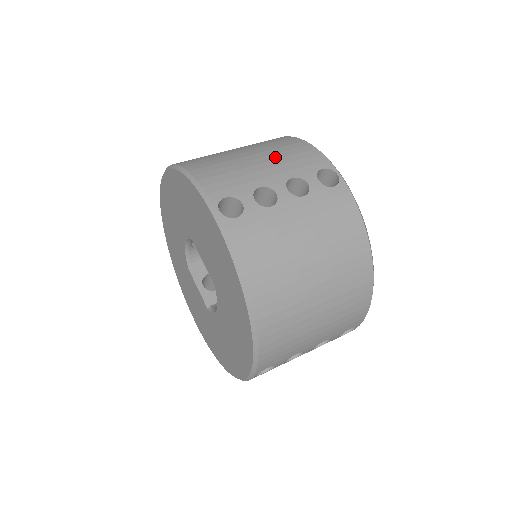
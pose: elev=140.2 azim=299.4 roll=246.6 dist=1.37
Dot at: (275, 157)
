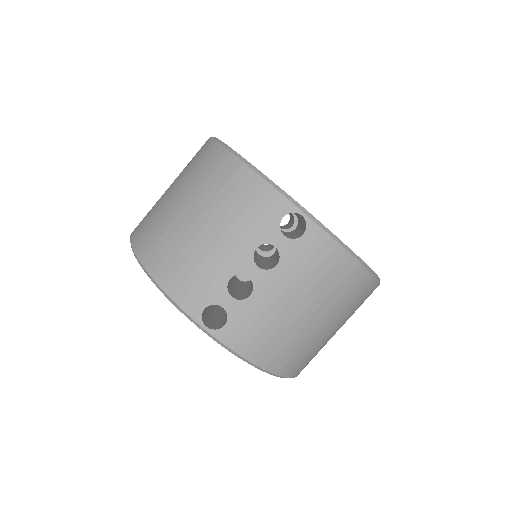
Dot at: (229, 221)
